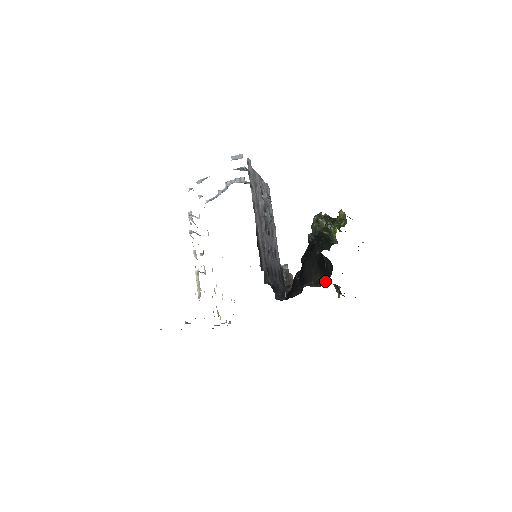
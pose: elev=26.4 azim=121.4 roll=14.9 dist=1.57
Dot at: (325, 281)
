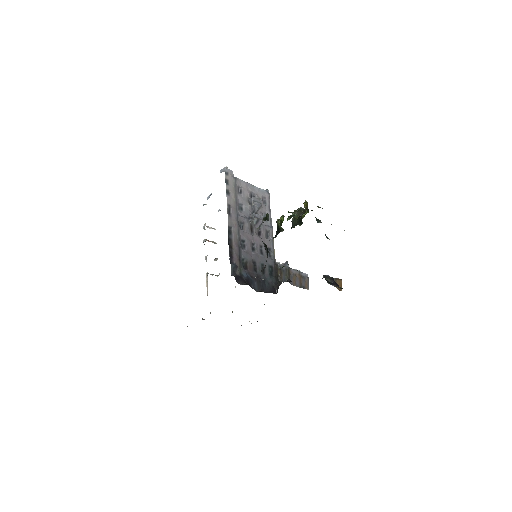
Dot at: occluded
